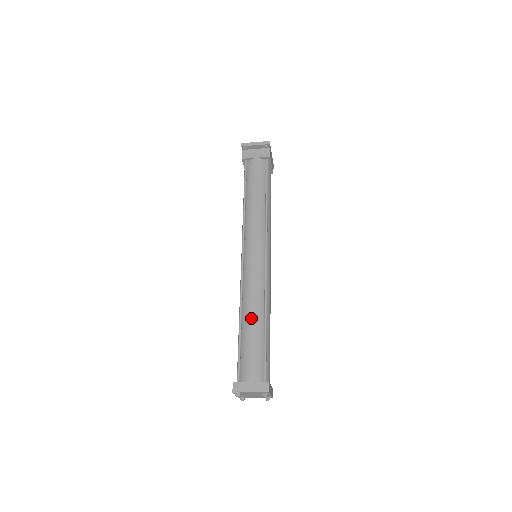
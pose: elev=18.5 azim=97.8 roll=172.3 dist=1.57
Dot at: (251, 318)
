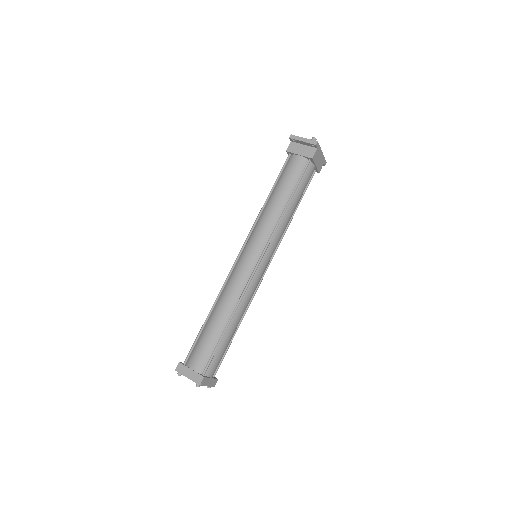
Dot at: (218, 315)
